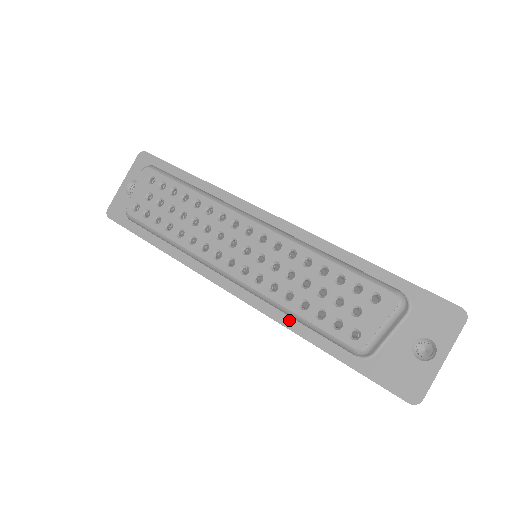
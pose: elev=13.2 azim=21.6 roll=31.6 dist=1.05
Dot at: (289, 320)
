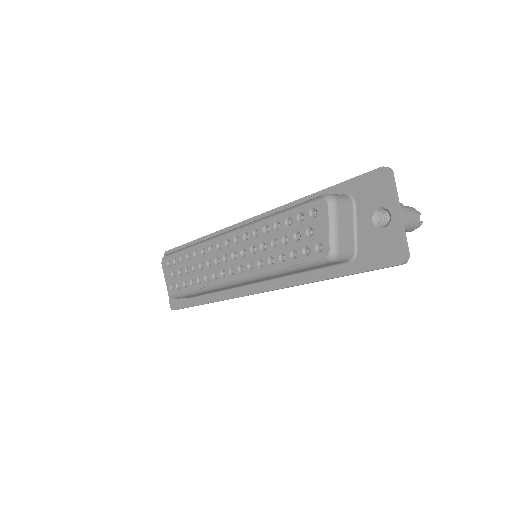
Dot at: (296, 278)
